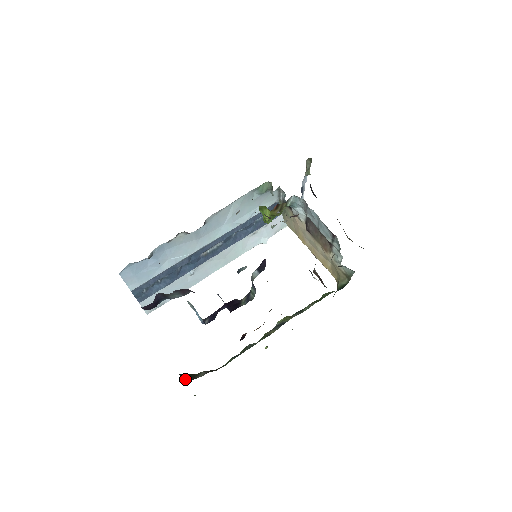
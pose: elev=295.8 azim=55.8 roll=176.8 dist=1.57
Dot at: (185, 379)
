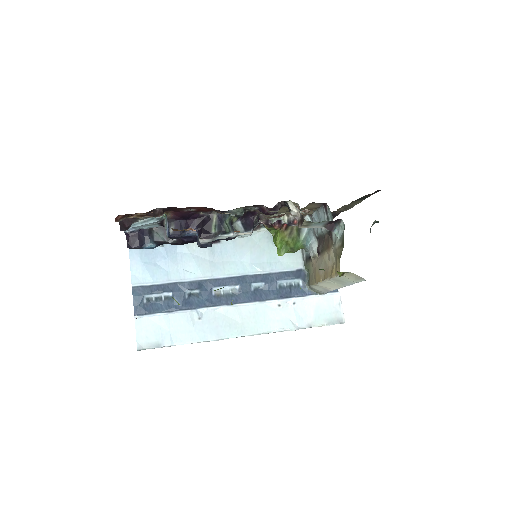
Dot at: occluded
